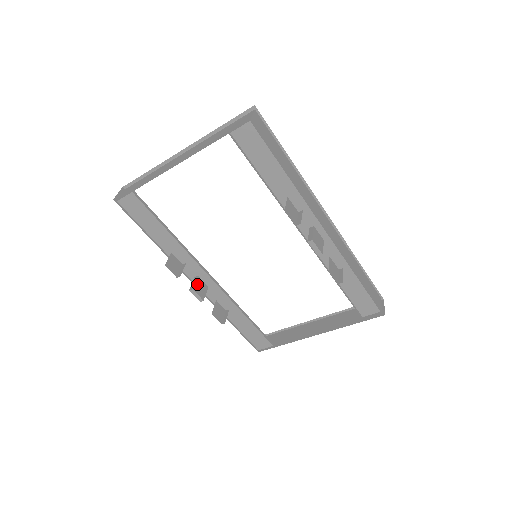
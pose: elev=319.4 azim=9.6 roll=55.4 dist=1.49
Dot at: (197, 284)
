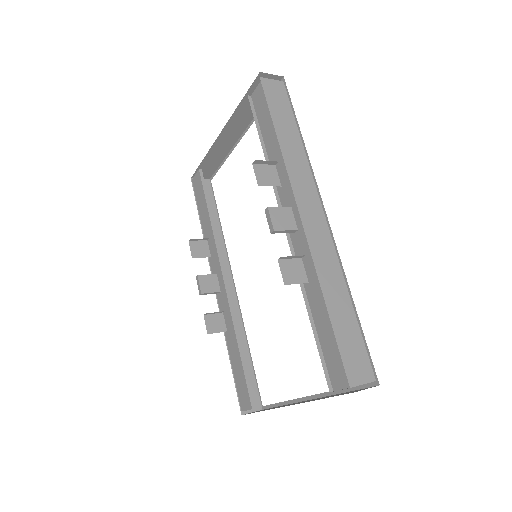
Dot at: (208, 278)
